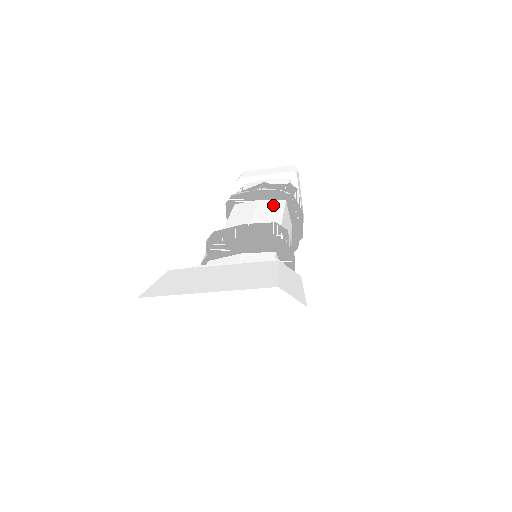
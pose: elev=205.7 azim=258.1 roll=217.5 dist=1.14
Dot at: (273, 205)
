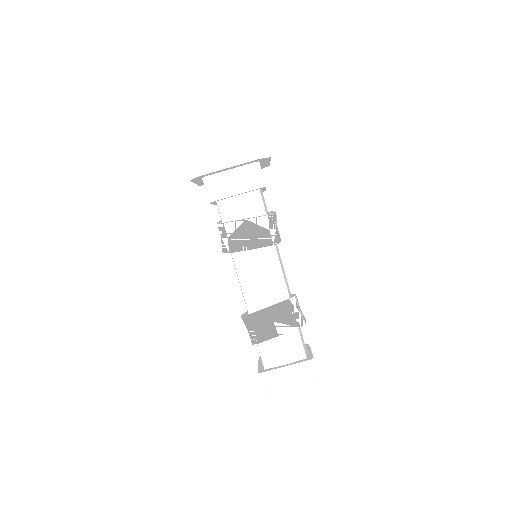
Dot at: occluded
